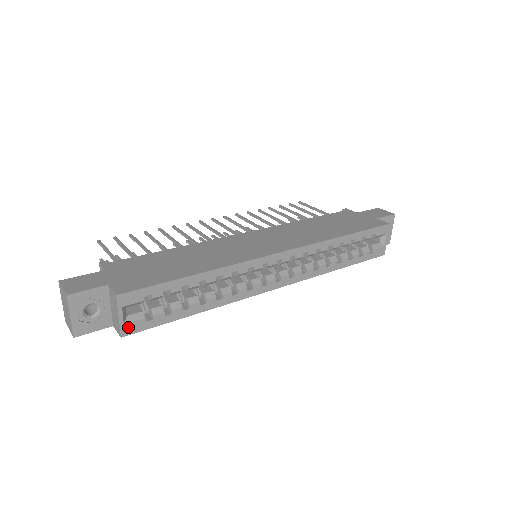
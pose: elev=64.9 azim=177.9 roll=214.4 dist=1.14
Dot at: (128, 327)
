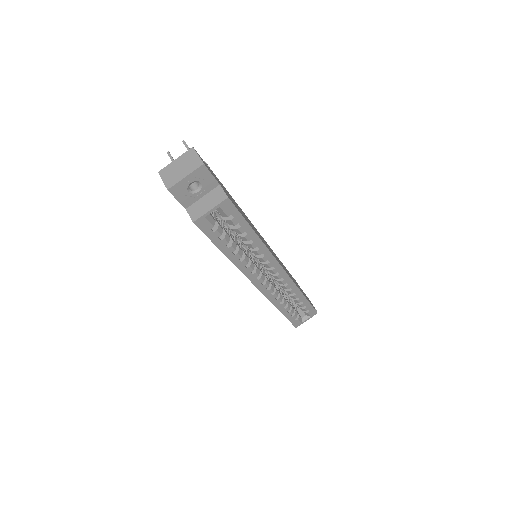
Dot at: (203, 221)
